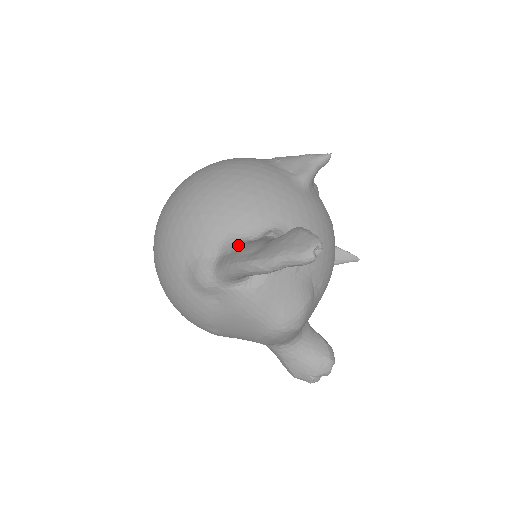
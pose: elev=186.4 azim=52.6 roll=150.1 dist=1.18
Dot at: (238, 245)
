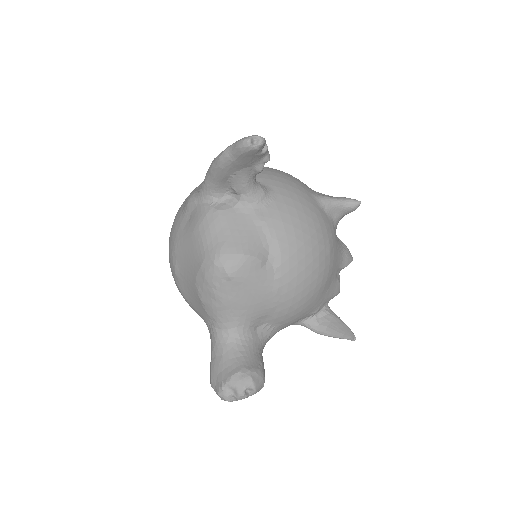
Dot at: occluded
